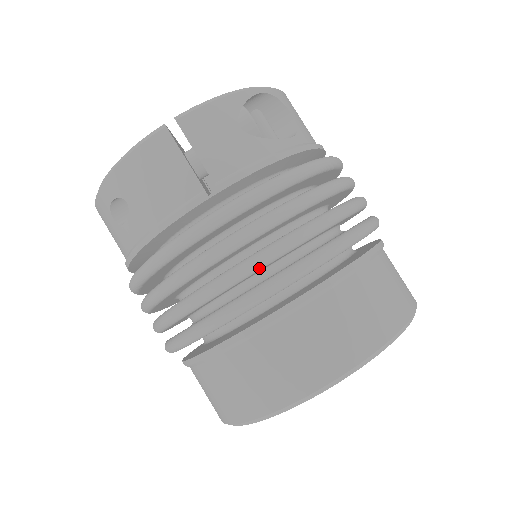
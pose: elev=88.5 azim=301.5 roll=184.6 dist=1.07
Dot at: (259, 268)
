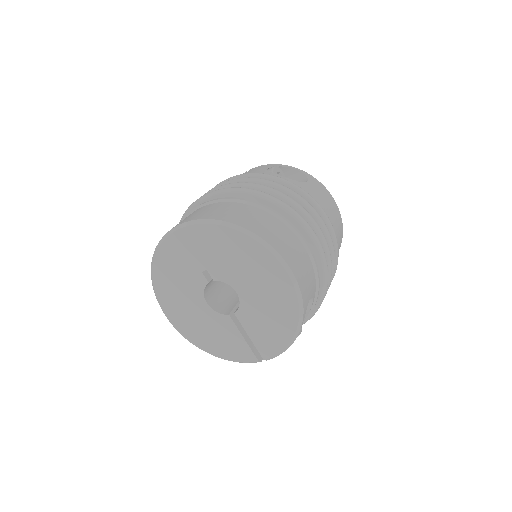
Dot at: occluded
